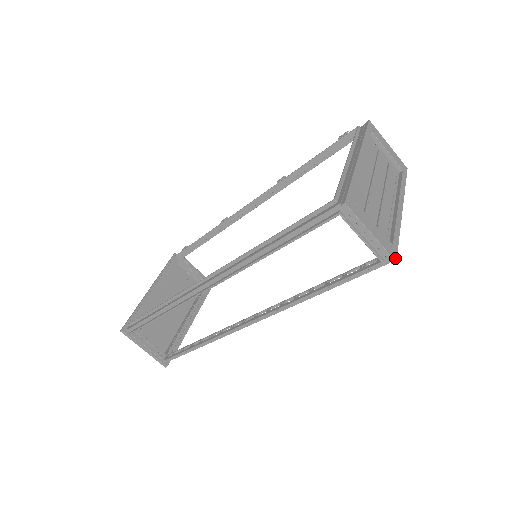
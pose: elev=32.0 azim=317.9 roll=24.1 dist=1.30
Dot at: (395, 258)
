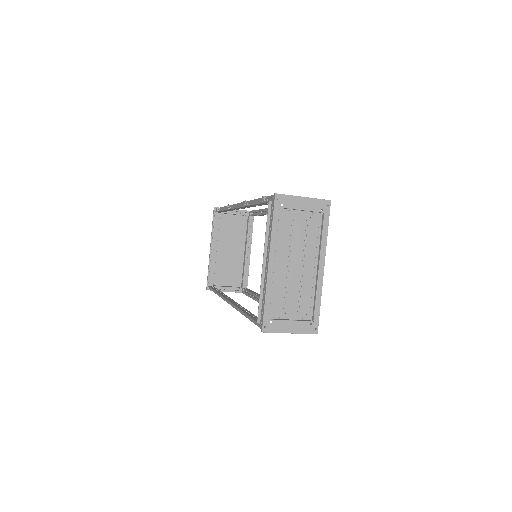
Dot at: (316, 332)
